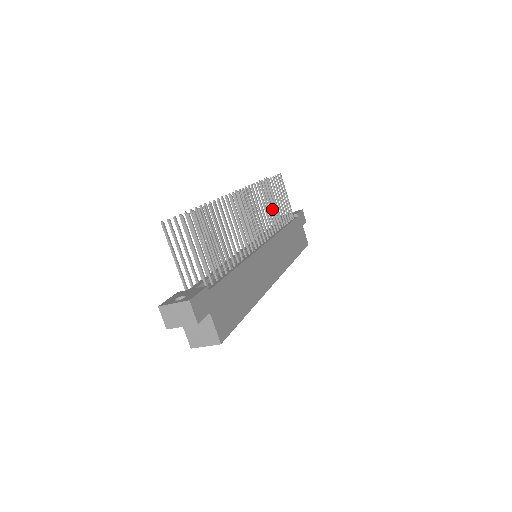
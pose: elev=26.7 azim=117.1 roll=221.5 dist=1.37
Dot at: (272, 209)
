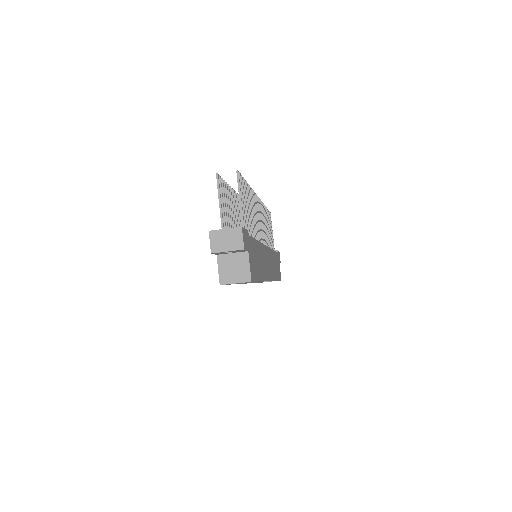
Dot at: (267, 230)
